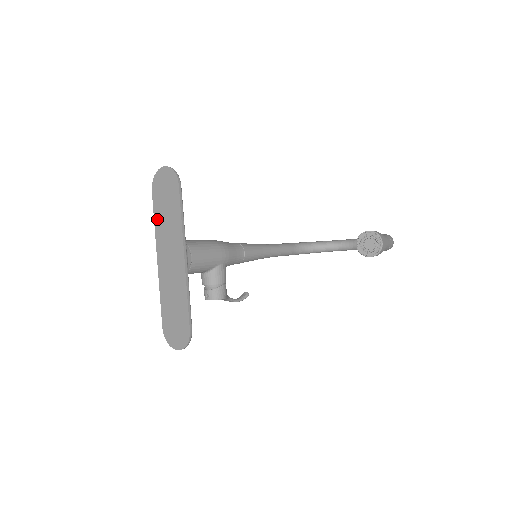
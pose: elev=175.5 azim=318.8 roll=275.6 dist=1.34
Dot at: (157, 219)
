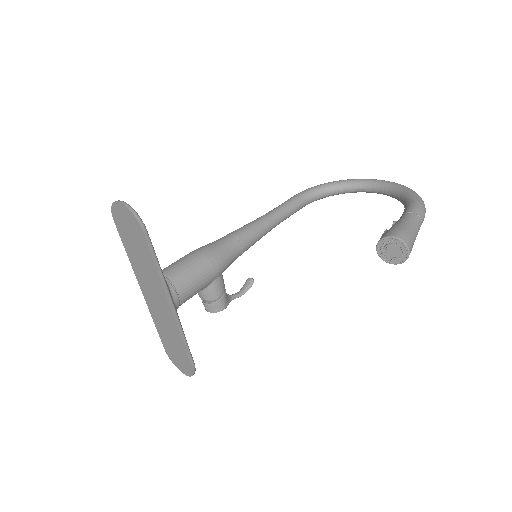
Dot at: (129, 254)
